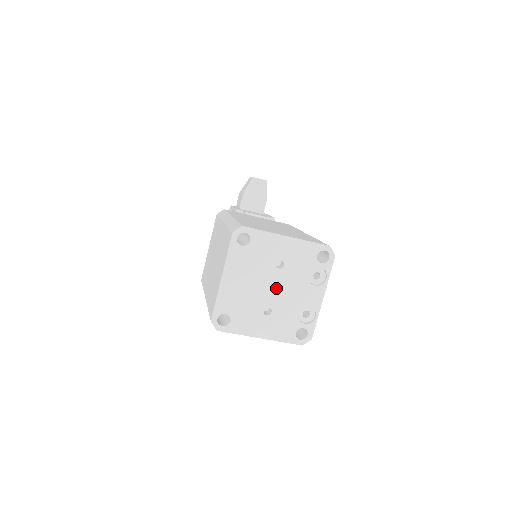
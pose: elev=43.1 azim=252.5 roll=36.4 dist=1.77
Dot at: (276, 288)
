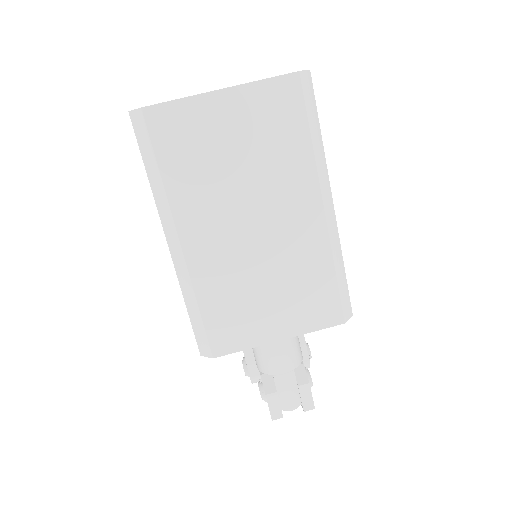
Dot at: occluded
